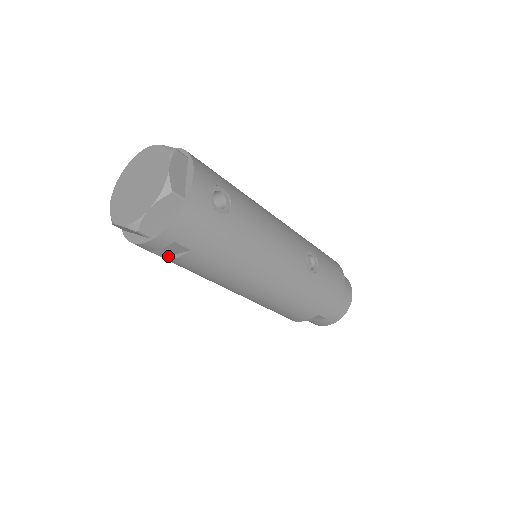
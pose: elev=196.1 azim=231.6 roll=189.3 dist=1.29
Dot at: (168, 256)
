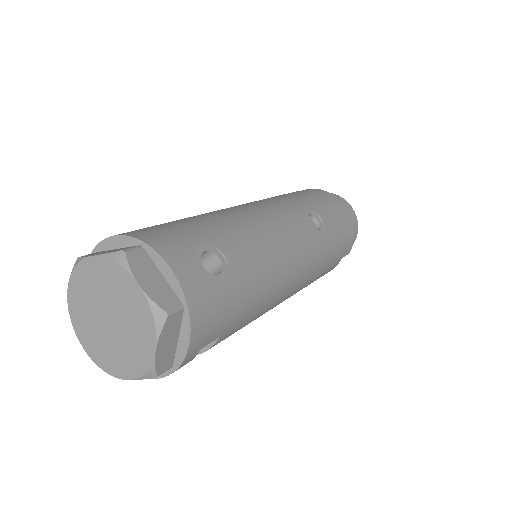
Dot at: occluded
